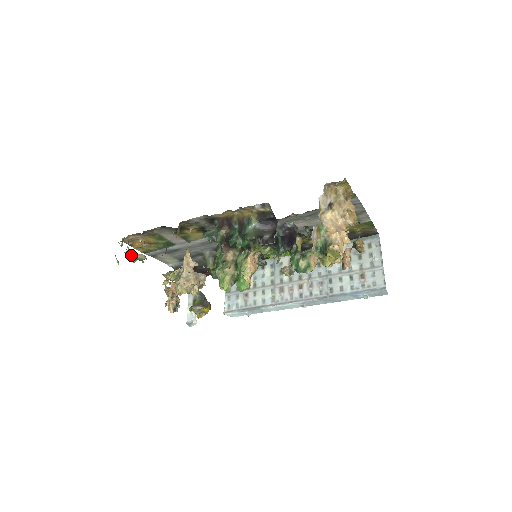
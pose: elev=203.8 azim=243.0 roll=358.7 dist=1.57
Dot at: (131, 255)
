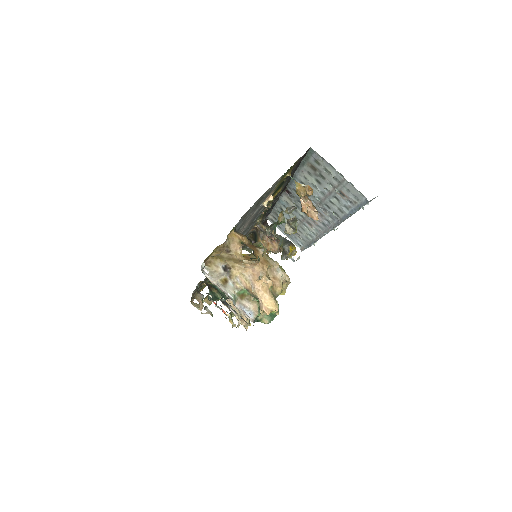
Dot at: (207, 302)
